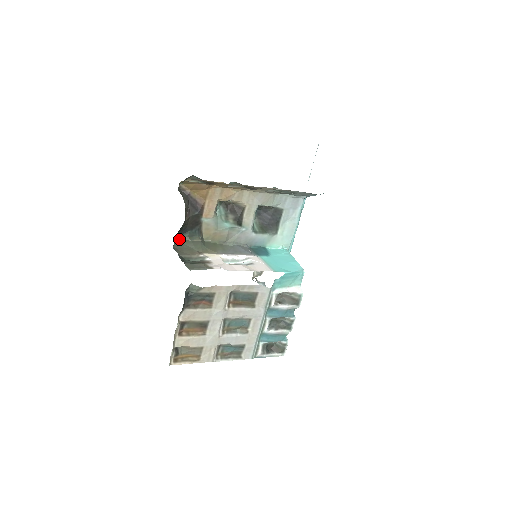
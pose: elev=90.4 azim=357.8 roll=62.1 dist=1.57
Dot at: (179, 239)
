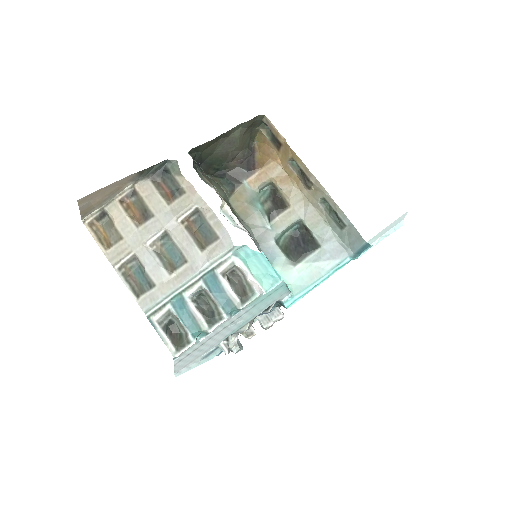
Dot at: (212, 177)
